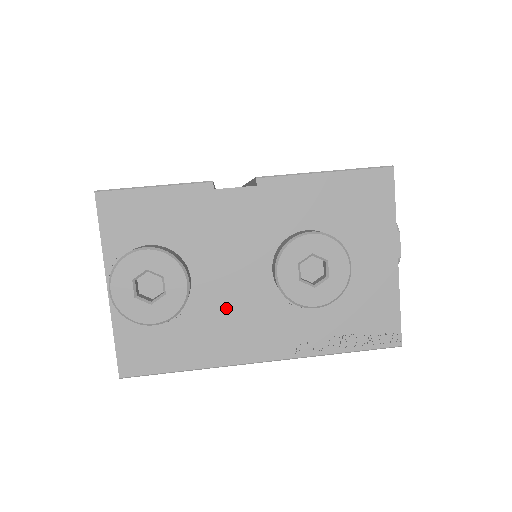
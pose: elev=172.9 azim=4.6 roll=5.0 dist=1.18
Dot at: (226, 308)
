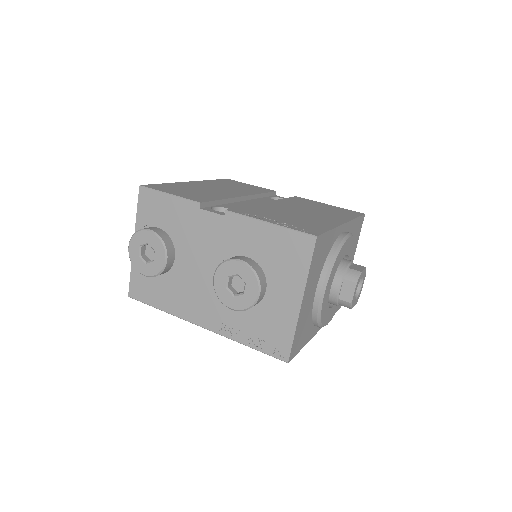
Dot at: (189, 284)
